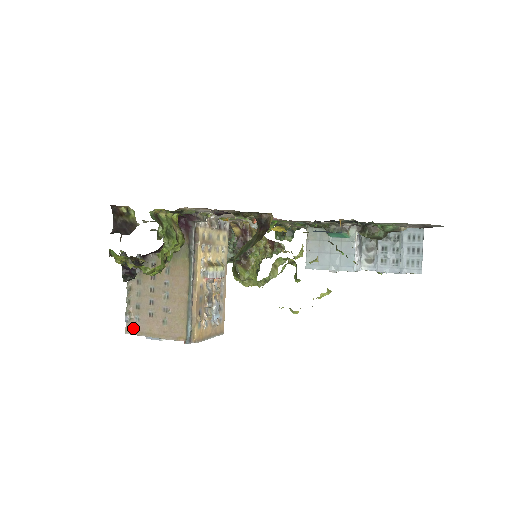
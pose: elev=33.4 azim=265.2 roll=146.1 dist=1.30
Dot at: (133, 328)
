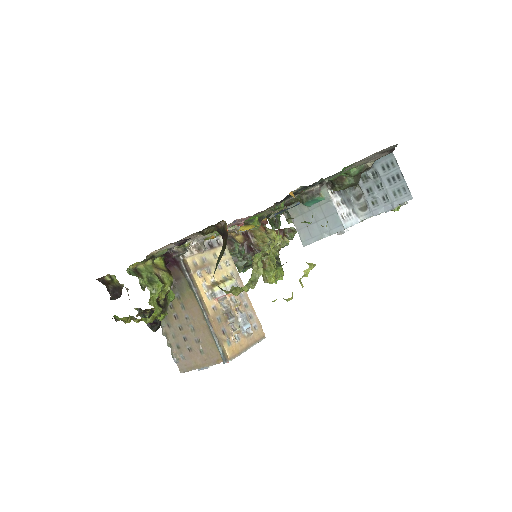
Dot at: (183, 366)
